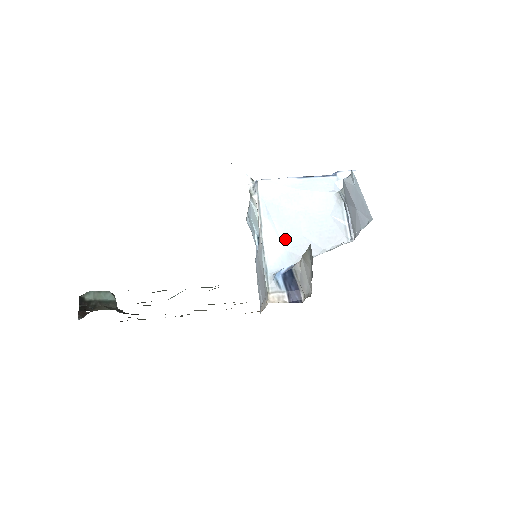
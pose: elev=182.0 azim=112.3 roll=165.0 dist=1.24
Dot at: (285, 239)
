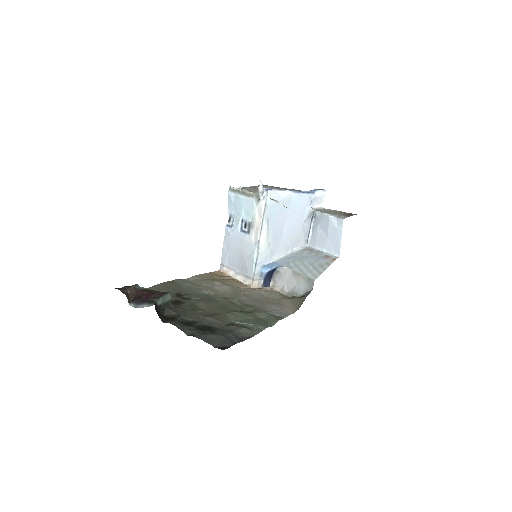
Dot at: (272, 239)
